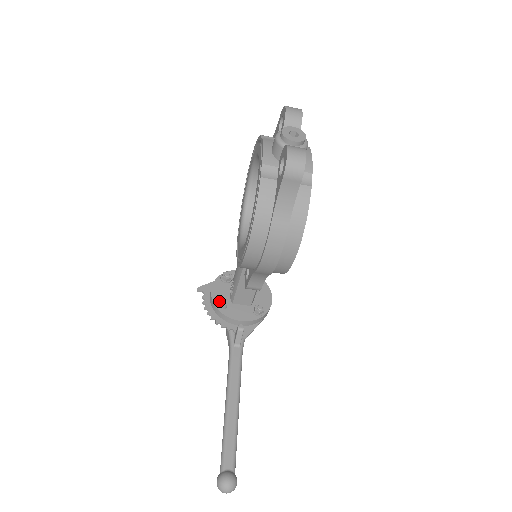
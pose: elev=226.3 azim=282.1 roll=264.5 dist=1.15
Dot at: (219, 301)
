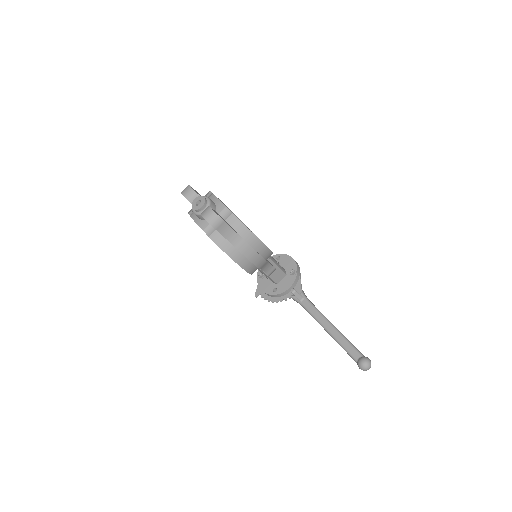
Dot at: (270, 290)
